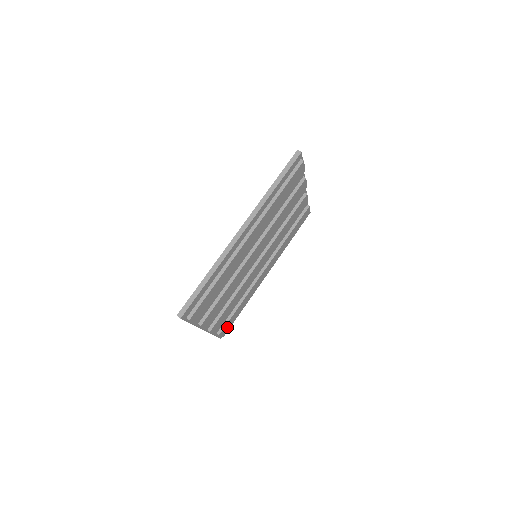
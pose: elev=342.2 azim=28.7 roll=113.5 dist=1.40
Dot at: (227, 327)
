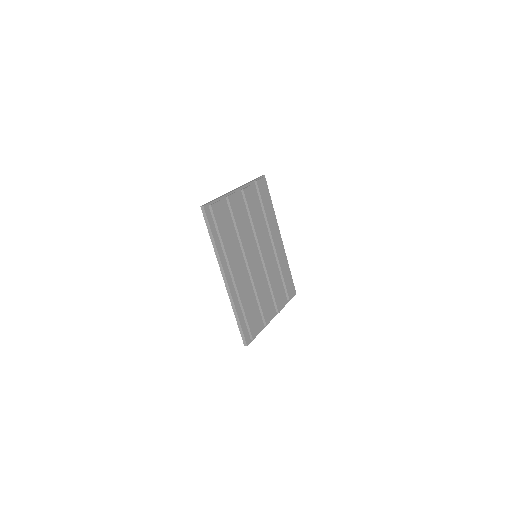
Dot at: (290, 290)
